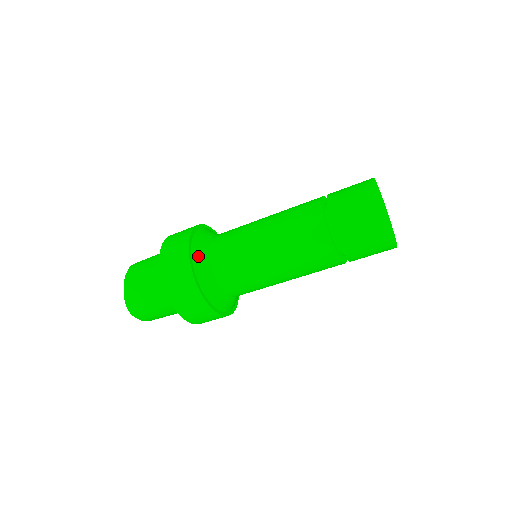
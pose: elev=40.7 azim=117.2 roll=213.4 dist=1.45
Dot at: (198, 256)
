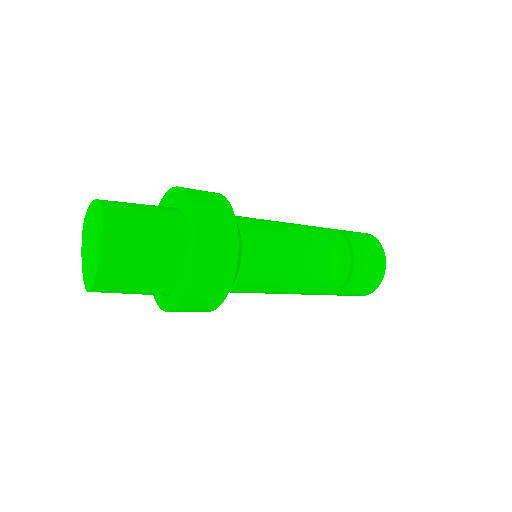
Dot at: occluded
